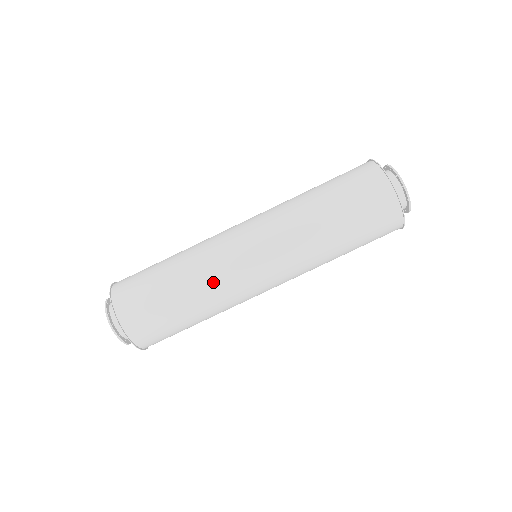
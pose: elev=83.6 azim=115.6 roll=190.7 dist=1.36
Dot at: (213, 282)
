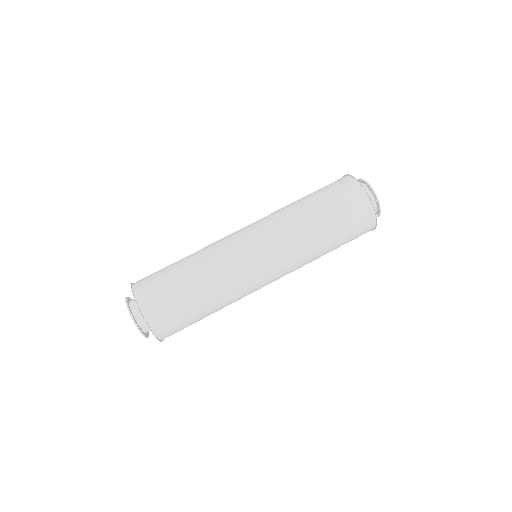
Dot at: (229, 286)
